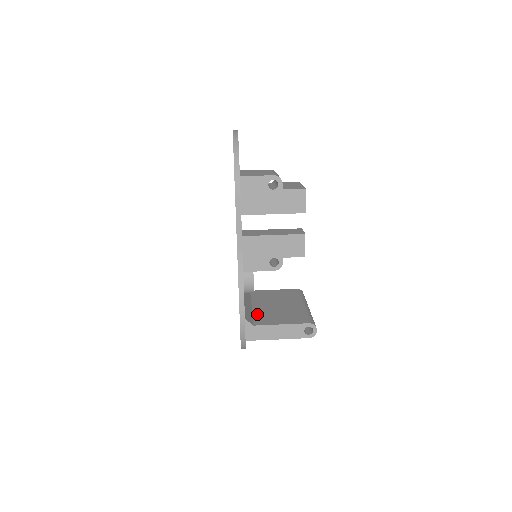
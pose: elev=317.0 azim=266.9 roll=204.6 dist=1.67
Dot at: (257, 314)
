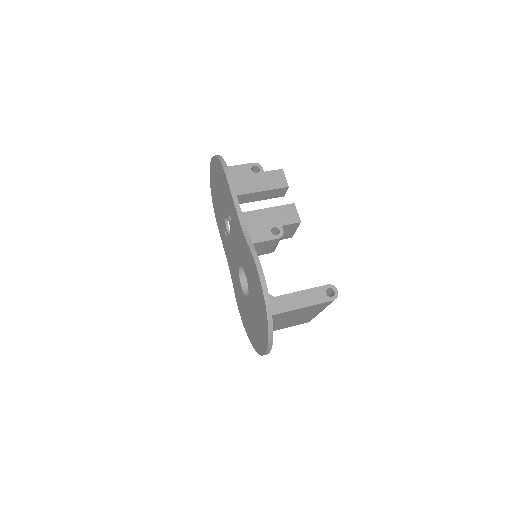
Dot at: occluded
